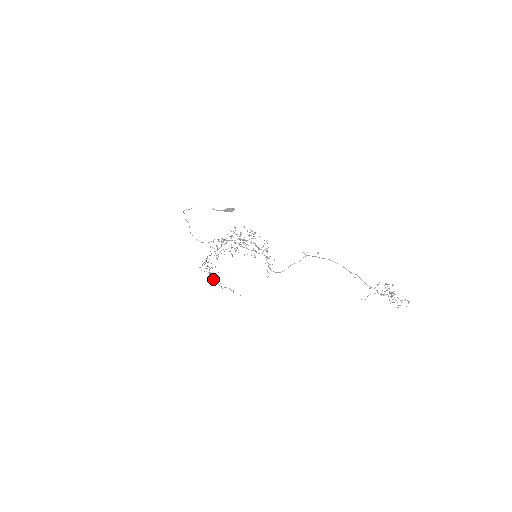
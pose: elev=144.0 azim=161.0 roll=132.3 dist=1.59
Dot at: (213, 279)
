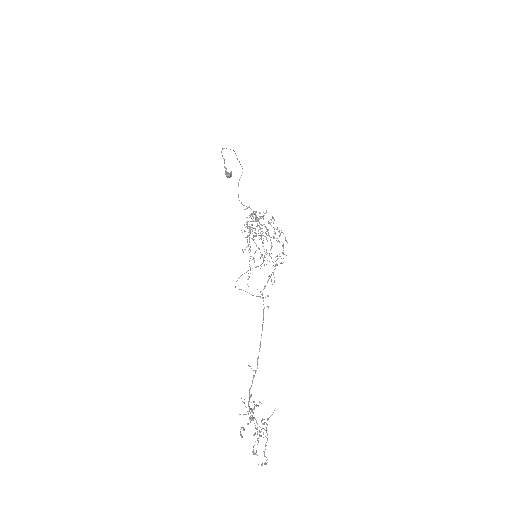
Dot at: (245, 249)
